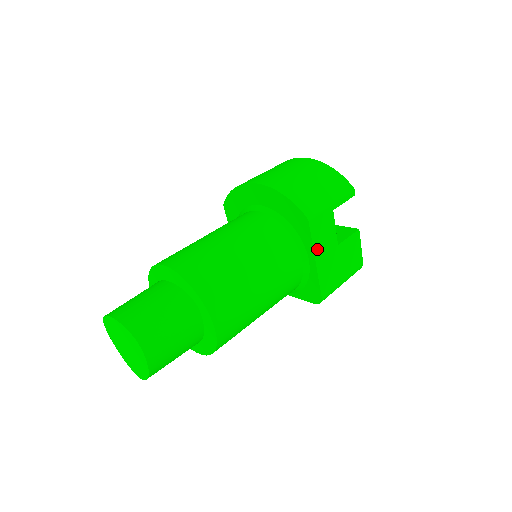
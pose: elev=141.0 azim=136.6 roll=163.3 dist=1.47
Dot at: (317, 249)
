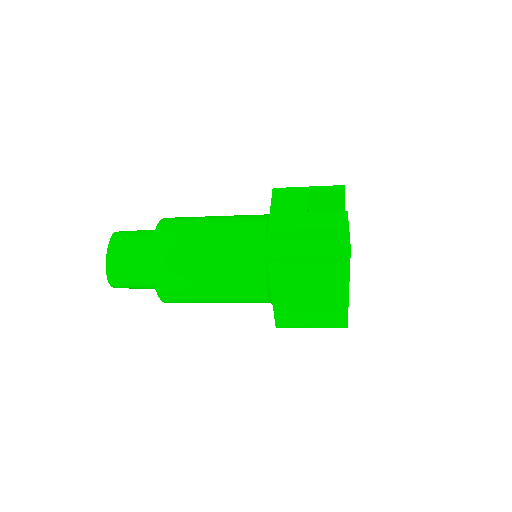
Dot at: (276, 207)
